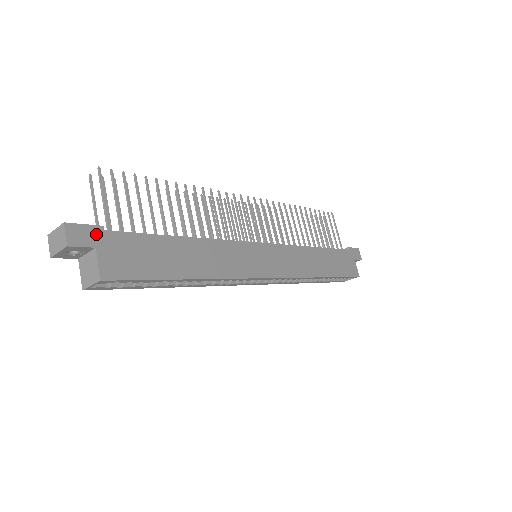
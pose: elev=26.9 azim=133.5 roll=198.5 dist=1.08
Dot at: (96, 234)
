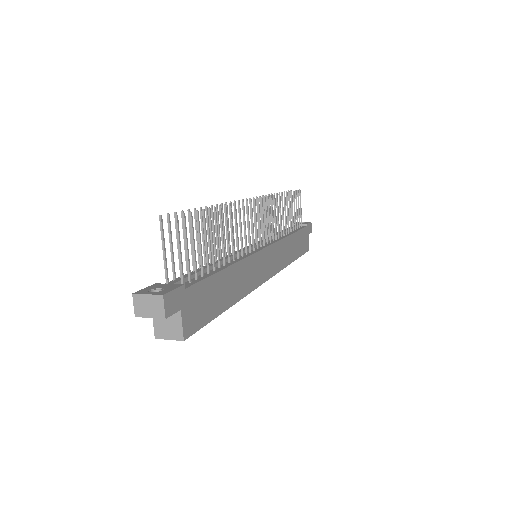
Dot at: (181, 296)
